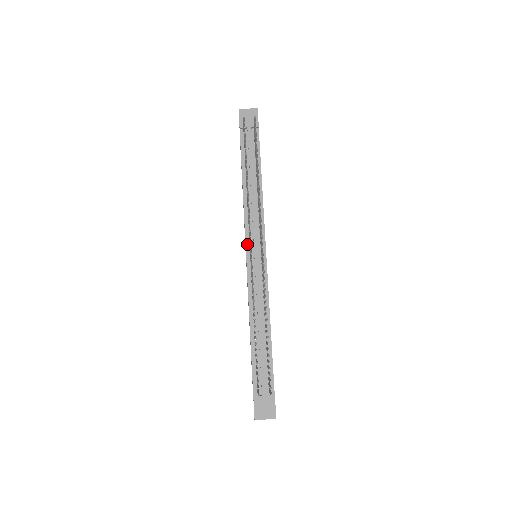
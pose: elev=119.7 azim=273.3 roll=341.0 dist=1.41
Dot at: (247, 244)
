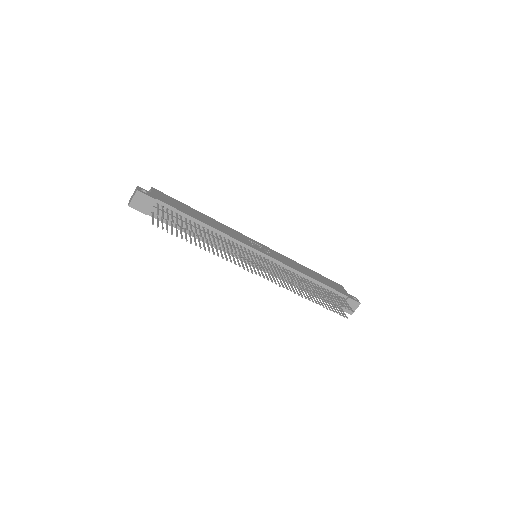
Dot at: (246, 262)
